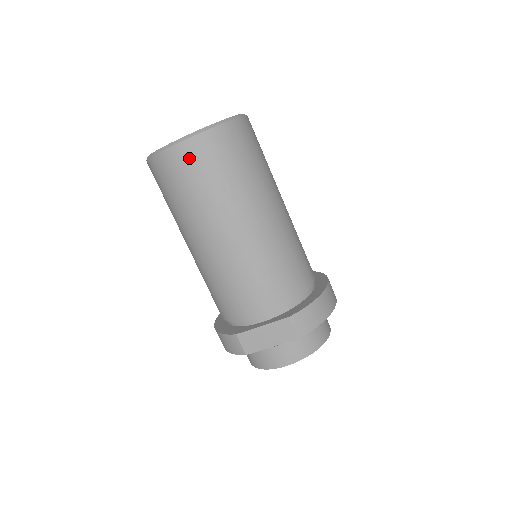
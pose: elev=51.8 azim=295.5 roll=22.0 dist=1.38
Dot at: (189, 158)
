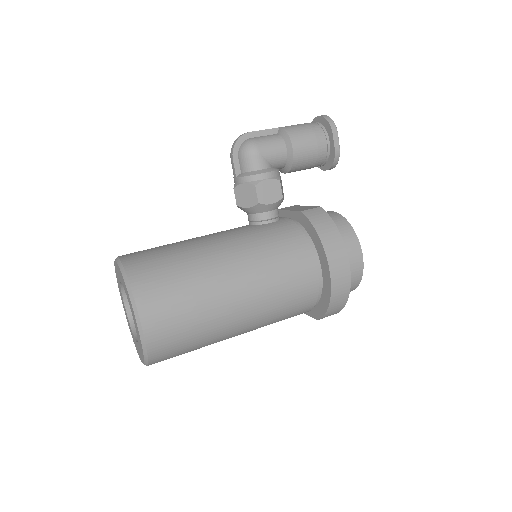
Dot at: occluded
